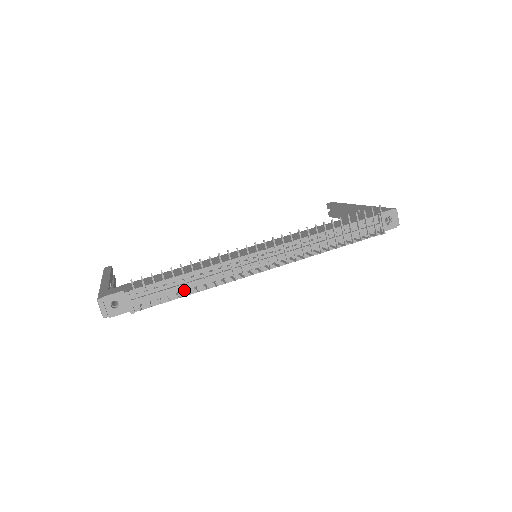
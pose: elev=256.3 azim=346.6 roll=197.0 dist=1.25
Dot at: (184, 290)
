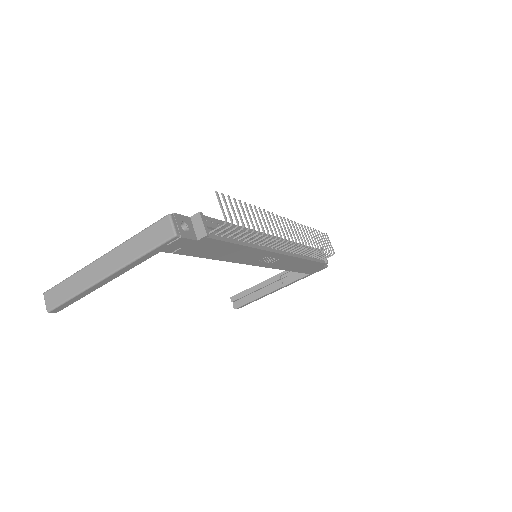
Dot at: (237, 238)
